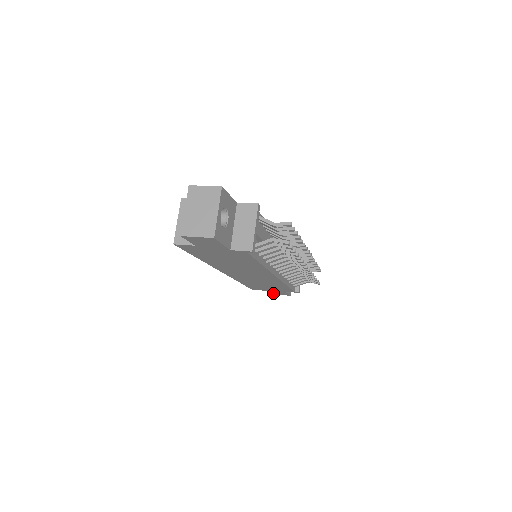
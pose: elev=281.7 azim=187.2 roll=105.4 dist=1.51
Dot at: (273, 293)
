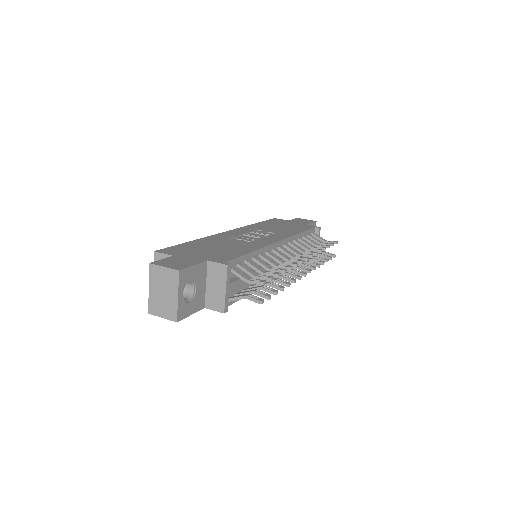
Dot at: occluded
